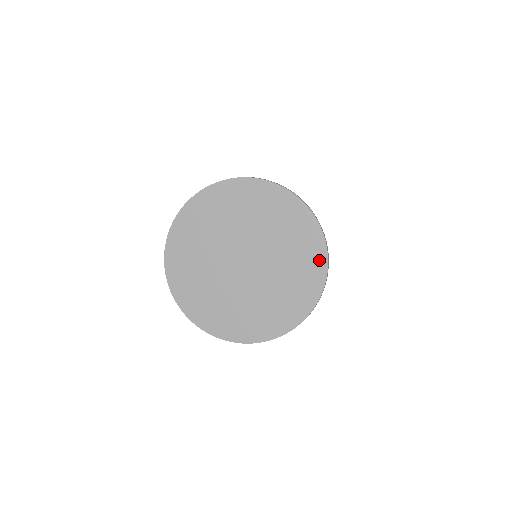
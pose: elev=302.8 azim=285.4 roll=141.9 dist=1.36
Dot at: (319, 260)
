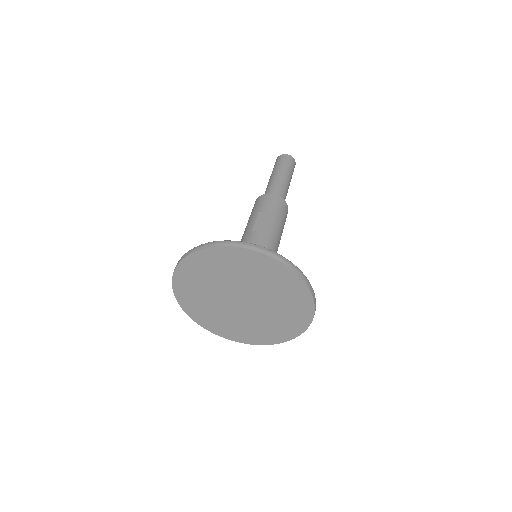
Dot at: (306, 304)
